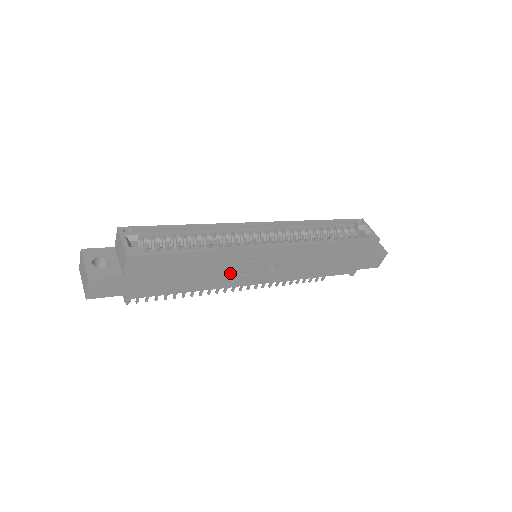
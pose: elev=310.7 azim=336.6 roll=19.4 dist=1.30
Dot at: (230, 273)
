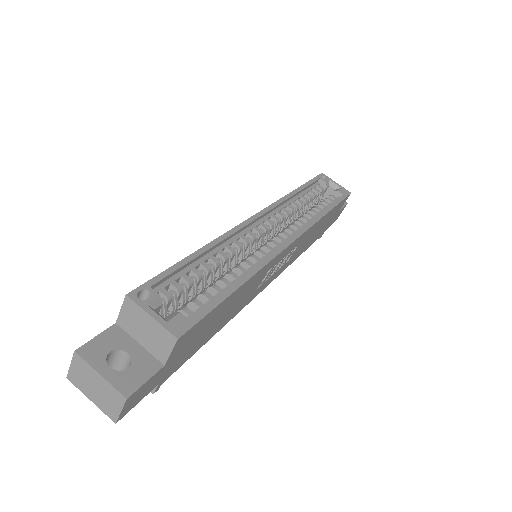
Dot at: (251, 292)
